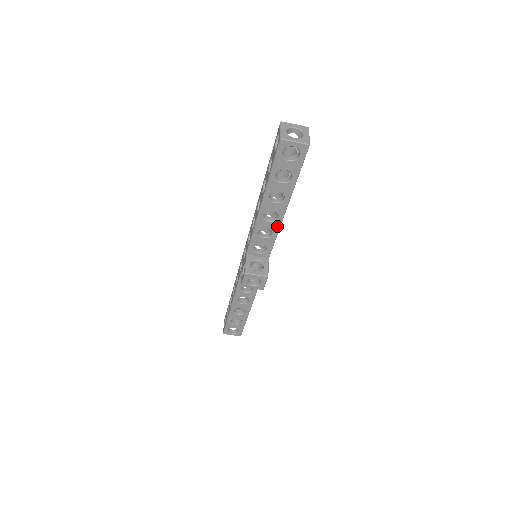
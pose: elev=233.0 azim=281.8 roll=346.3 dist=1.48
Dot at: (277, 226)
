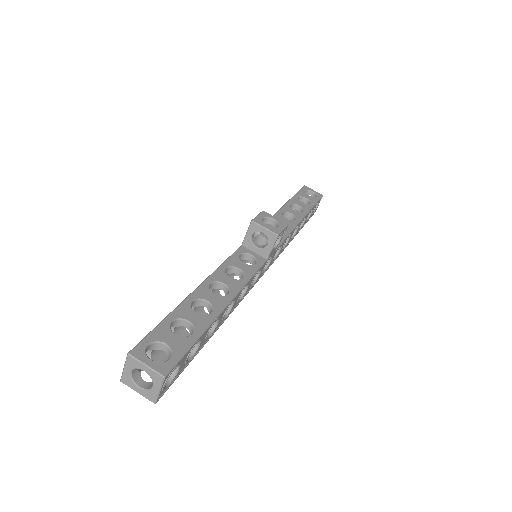
Dot at: (293, 225)
